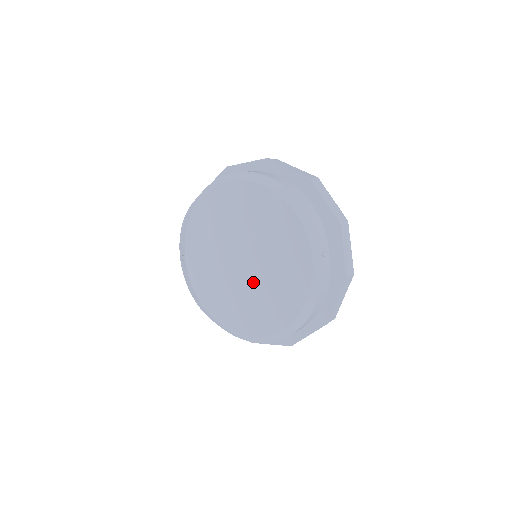
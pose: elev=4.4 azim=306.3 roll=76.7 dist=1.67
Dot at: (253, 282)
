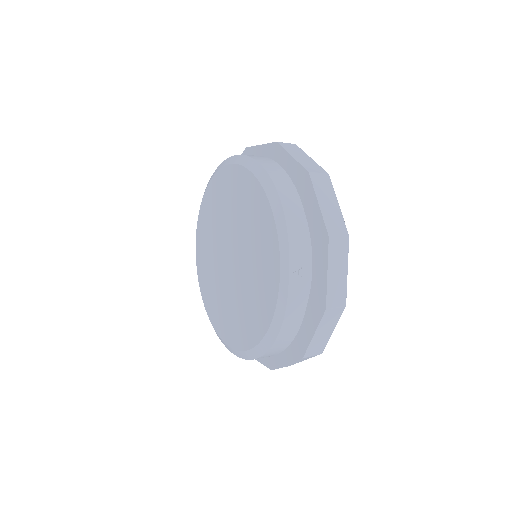
Dot at: (235, 285)
